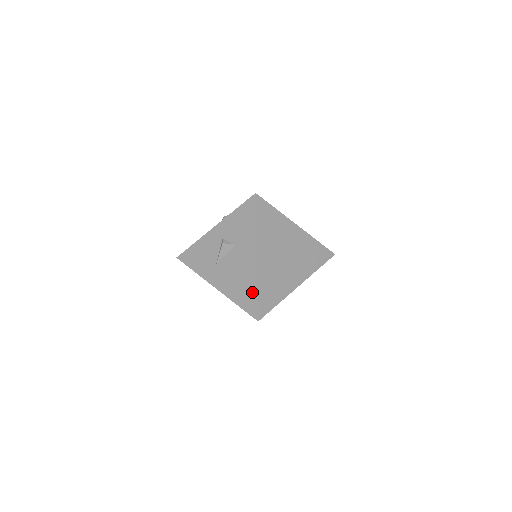
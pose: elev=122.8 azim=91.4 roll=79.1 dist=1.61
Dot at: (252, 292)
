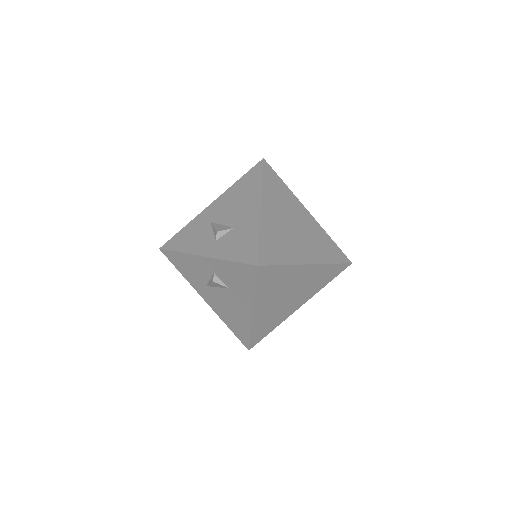
Dot at: (245, 331)
